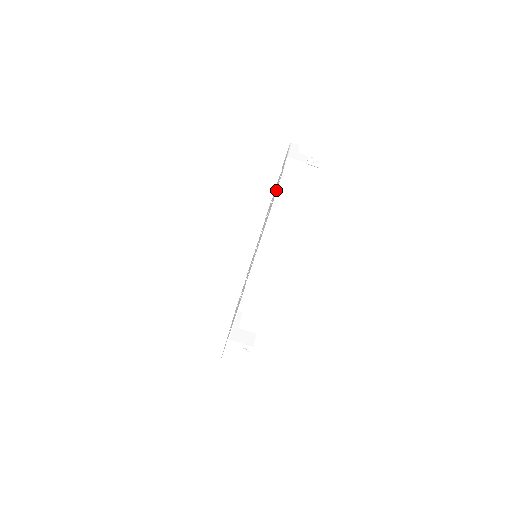
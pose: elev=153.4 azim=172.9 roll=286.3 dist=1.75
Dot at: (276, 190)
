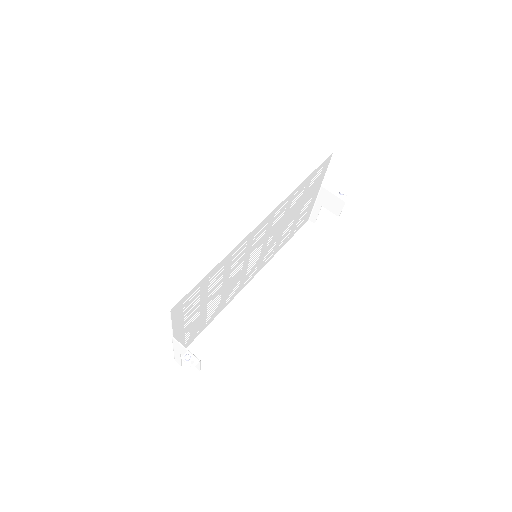
Dot at: (318, 171)
